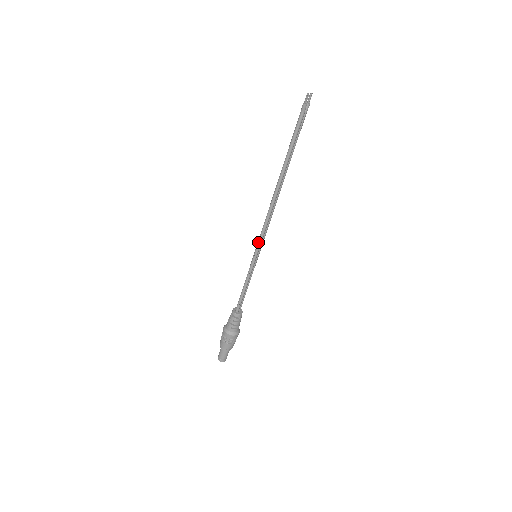
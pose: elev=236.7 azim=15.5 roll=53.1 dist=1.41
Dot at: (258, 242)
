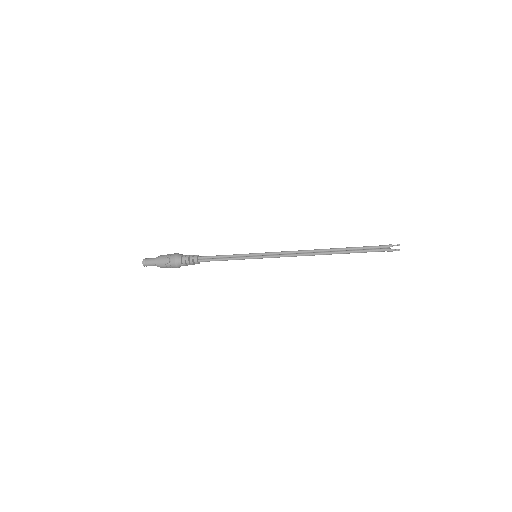
Dot at: occluded
